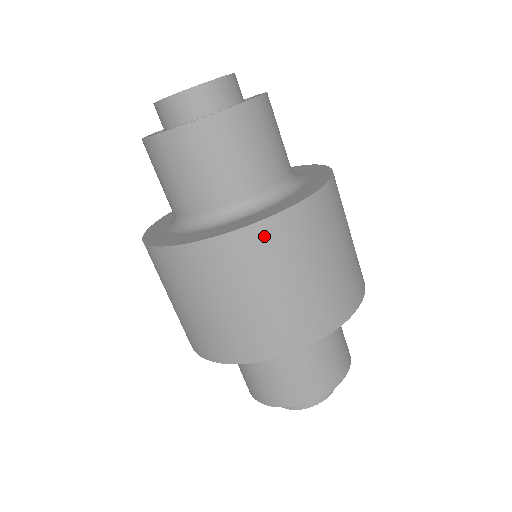
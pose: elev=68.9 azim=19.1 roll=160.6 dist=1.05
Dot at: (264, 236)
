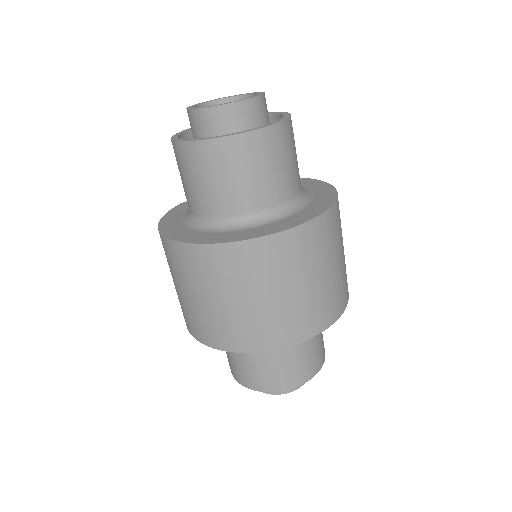
Dot at: (305, 236)
